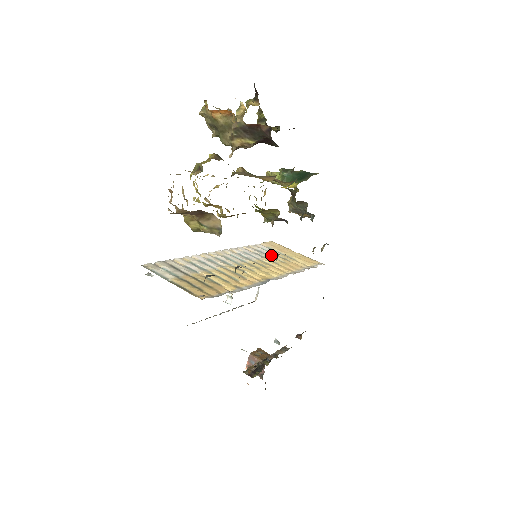
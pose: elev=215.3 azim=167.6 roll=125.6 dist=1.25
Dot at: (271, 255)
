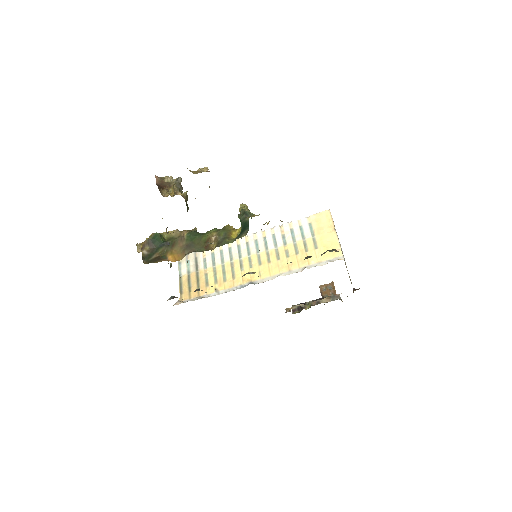
Dot at: (296, 240)
